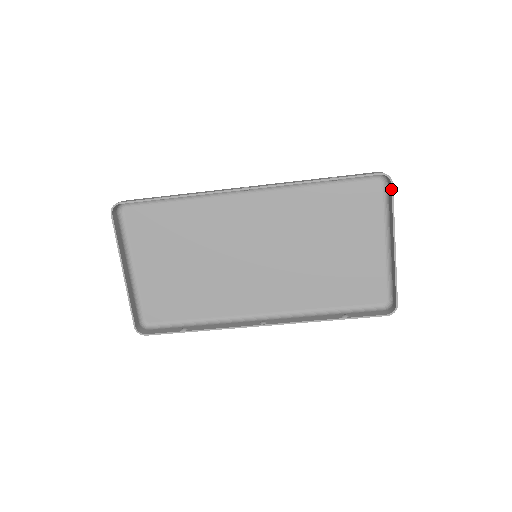
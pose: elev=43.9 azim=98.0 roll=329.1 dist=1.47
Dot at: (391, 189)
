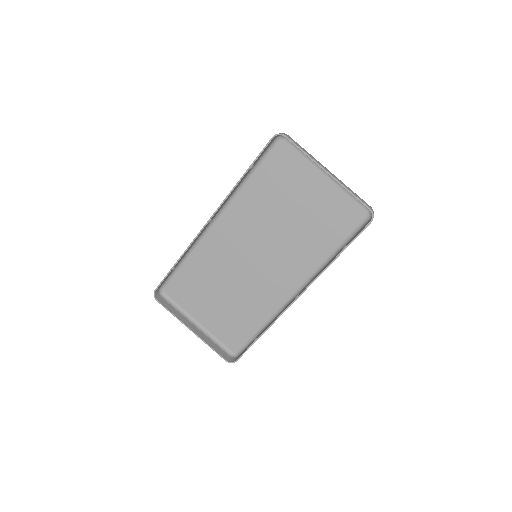
Dot at: occluded
